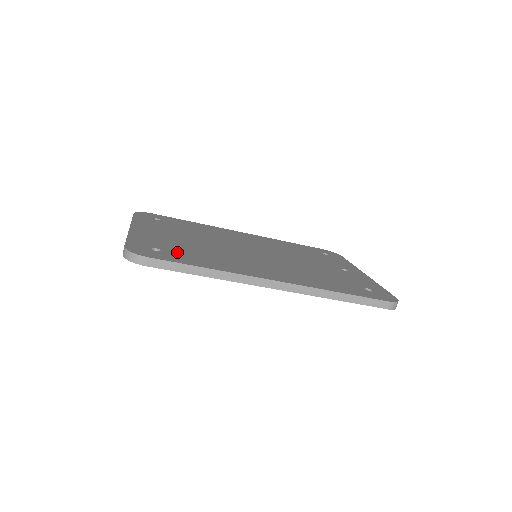
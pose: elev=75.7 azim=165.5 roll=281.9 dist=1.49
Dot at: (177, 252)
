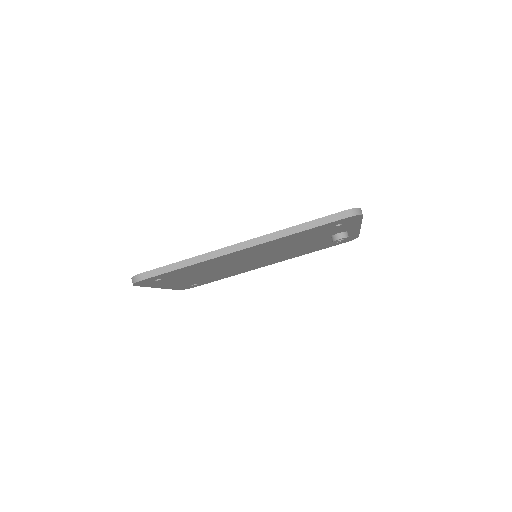
Dot at: occluded
